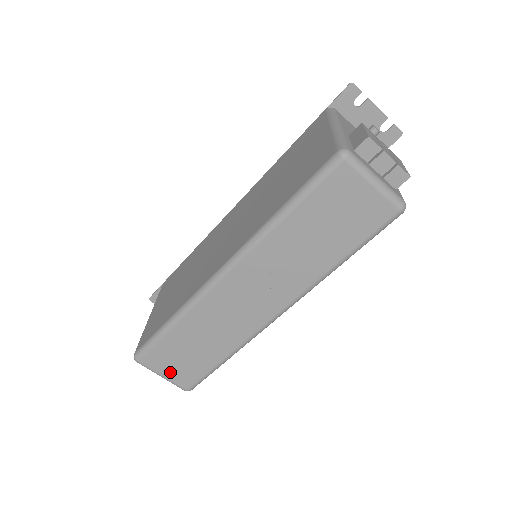
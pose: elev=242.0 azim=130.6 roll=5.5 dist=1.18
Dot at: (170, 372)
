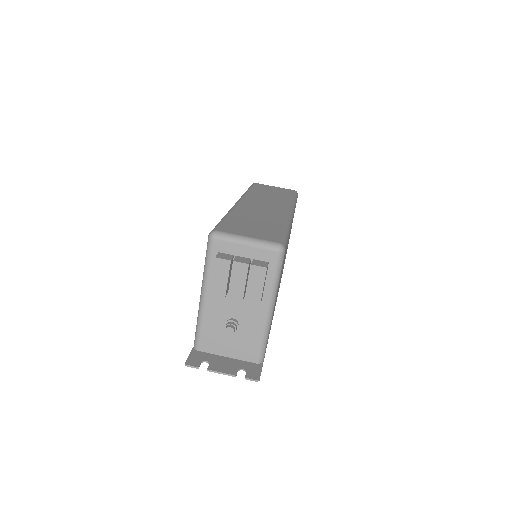
Dot at: (251, 234)
